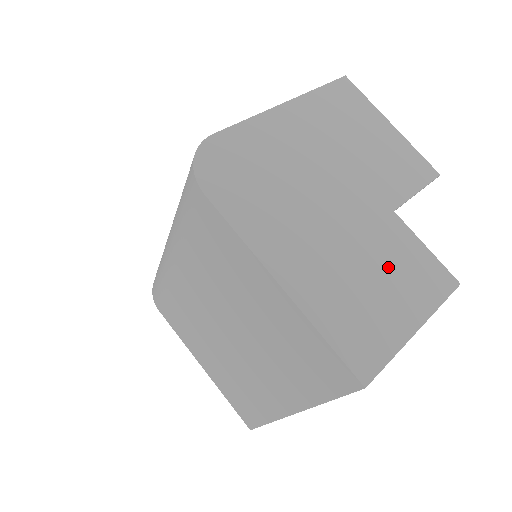
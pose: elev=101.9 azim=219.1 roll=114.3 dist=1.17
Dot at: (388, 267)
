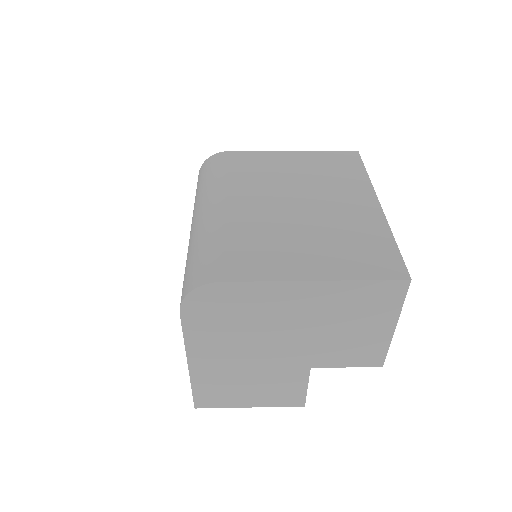
Dot at: occluded
